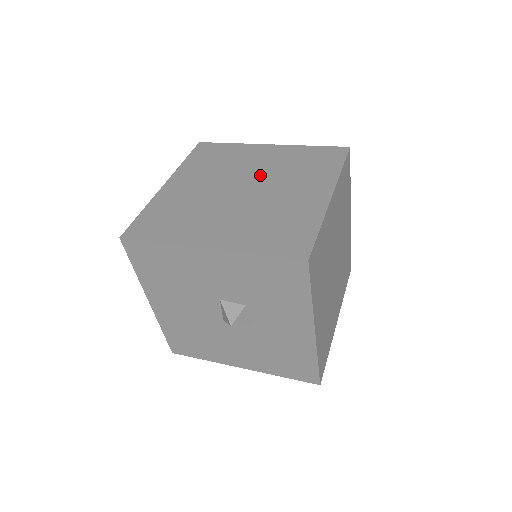
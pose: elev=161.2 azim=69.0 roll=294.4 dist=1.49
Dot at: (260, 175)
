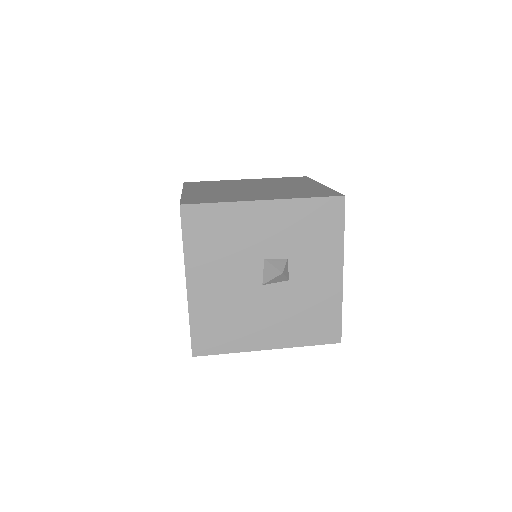
Dot at: (258, 185)
